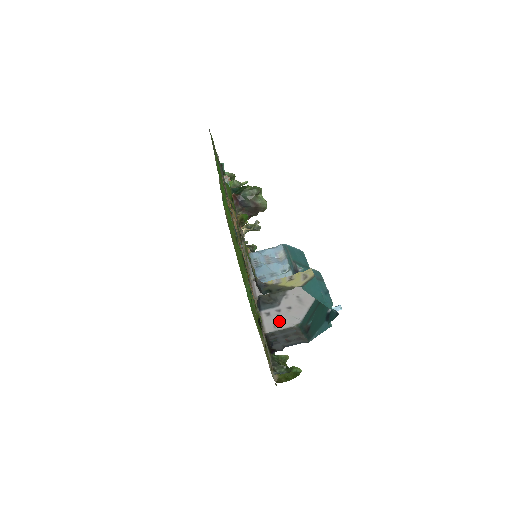
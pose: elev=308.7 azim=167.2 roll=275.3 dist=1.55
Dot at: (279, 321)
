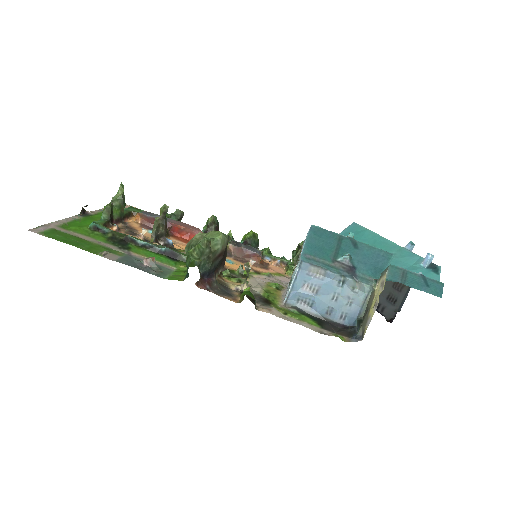
Dot at: occluded
